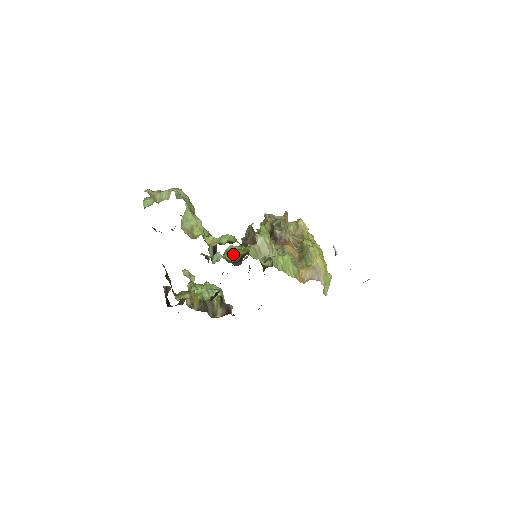
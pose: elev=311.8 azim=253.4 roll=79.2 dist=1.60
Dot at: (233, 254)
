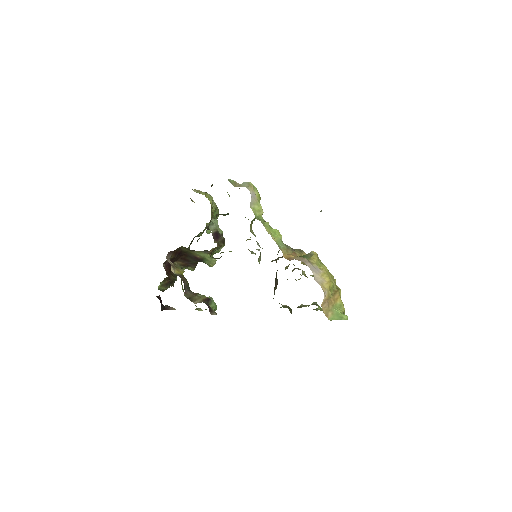
Dot at: occluded
